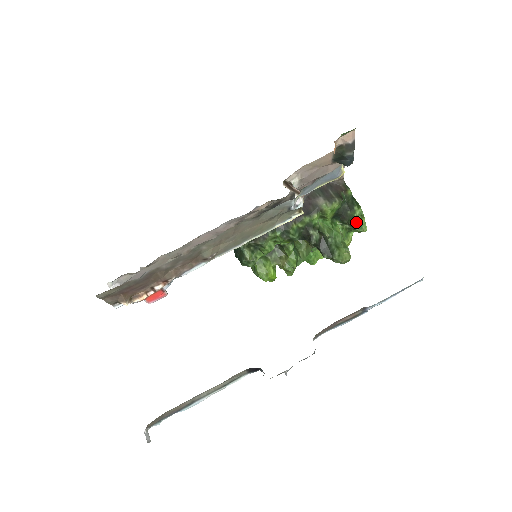
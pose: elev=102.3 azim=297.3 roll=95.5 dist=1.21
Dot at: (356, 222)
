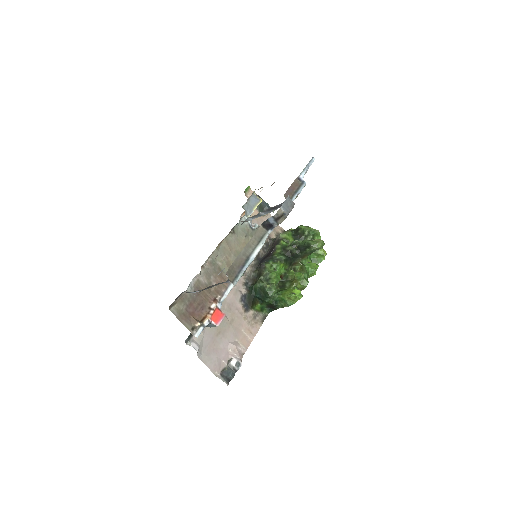
Dot at: (307, 230)
